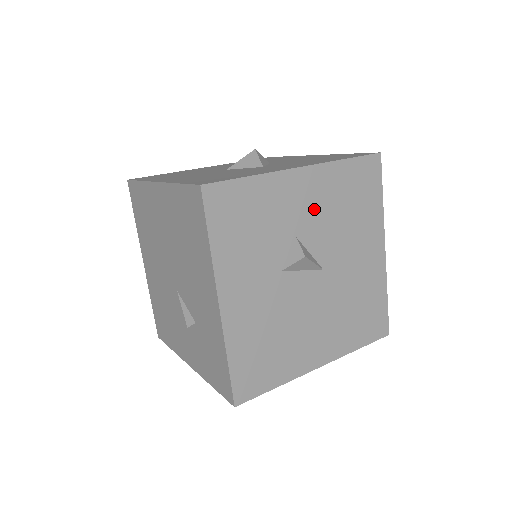
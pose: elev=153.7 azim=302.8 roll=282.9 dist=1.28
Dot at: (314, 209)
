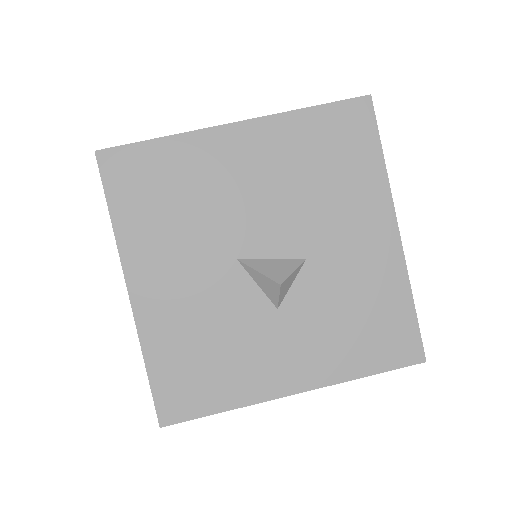
Dot at: occluded
